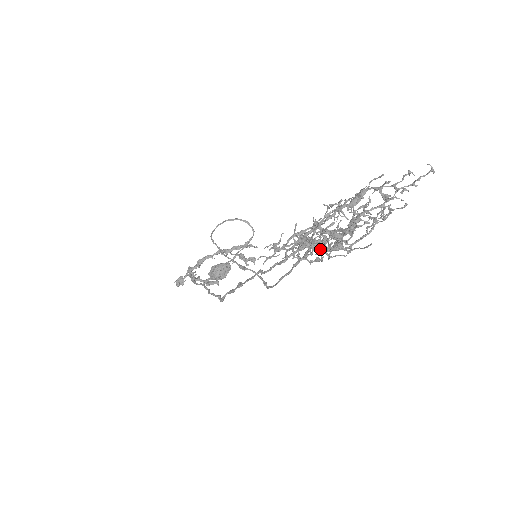
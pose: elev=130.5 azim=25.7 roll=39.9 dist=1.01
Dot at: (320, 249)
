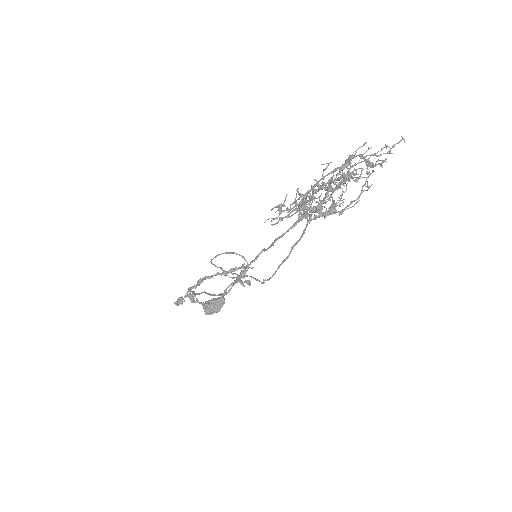
Dot at: (317, 210)
